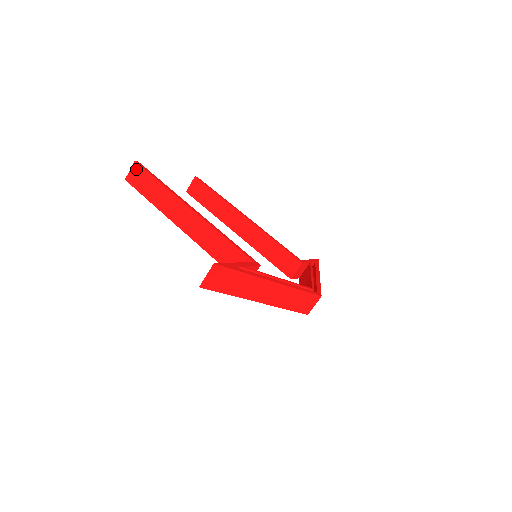
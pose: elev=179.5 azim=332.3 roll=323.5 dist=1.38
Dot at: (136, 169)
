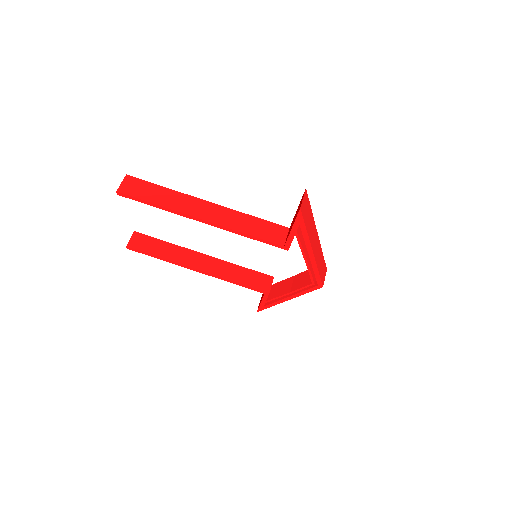
Dot at: (130, 181)
